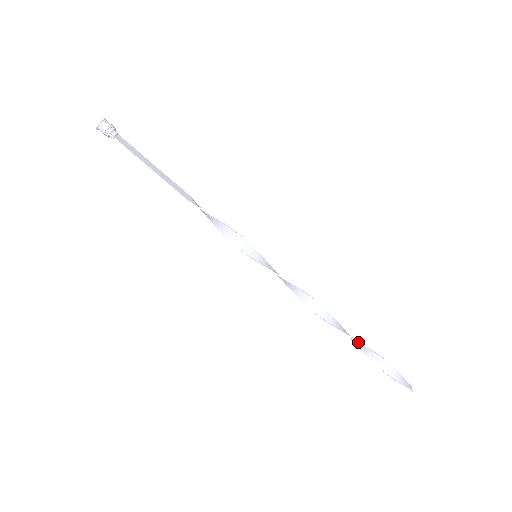
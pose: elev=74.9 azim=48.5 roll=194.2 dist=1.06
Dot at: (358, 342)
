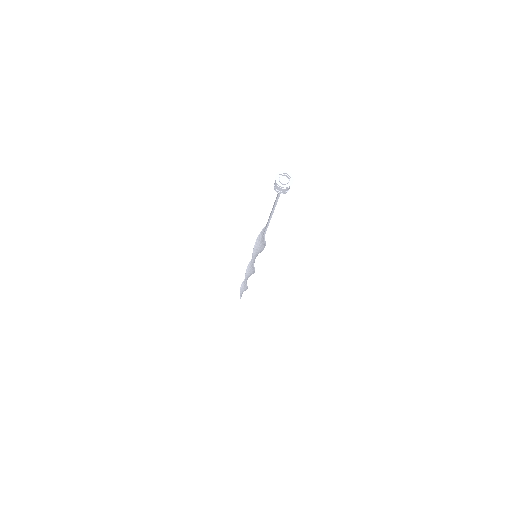
Dot at: (247, 287)
